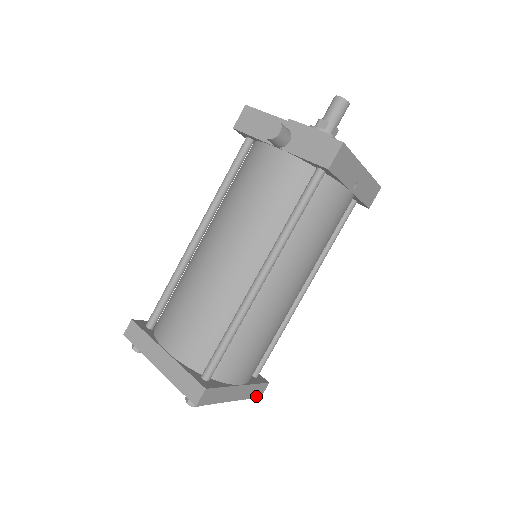
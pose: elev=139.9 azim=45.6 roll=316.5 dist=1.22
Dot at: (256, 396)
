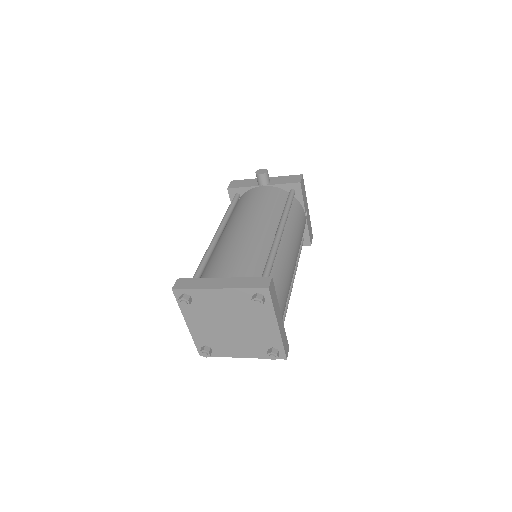
Dot at: (285, 352)
